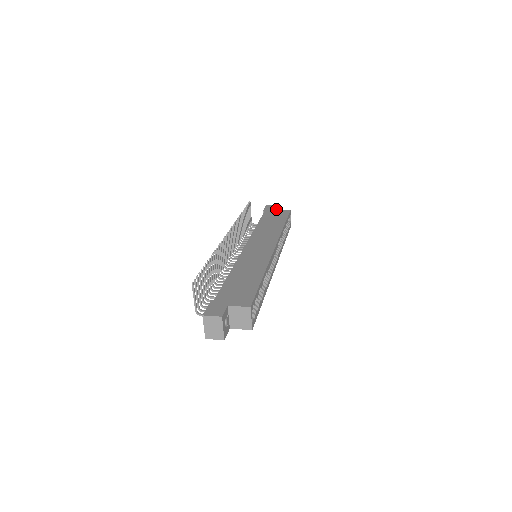
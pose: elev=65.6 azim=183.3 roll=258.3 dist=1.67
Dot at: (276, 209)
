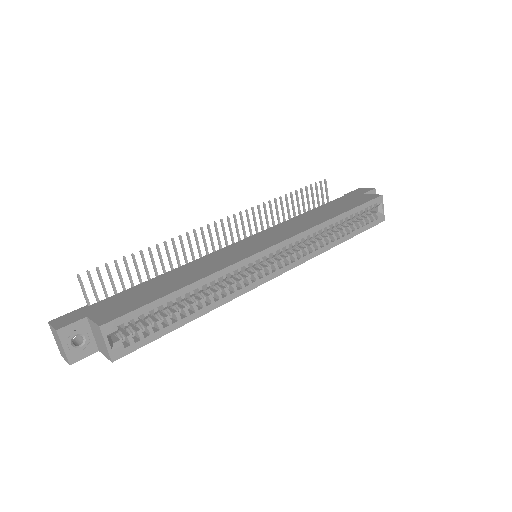
Dot at: (363, 193)
